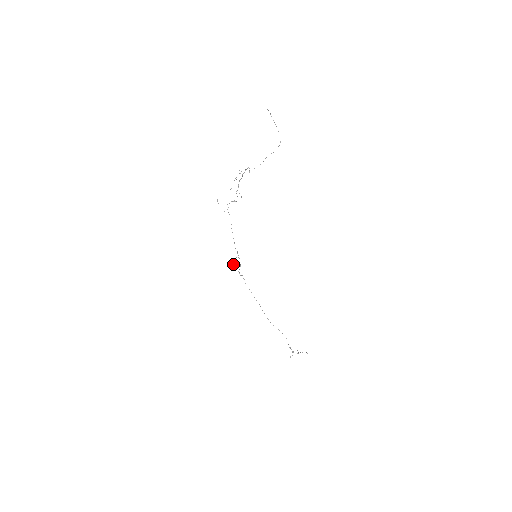
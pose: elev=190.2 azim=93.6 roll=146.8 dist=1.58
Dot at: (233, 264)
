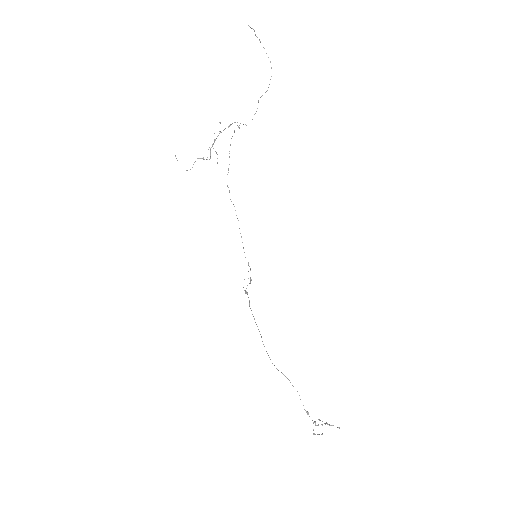
Dot at: occluded
